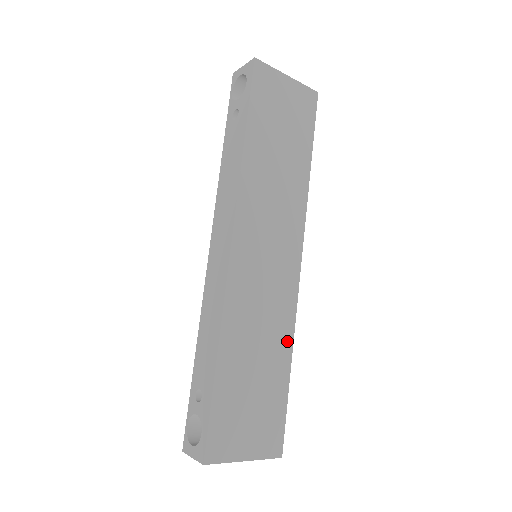
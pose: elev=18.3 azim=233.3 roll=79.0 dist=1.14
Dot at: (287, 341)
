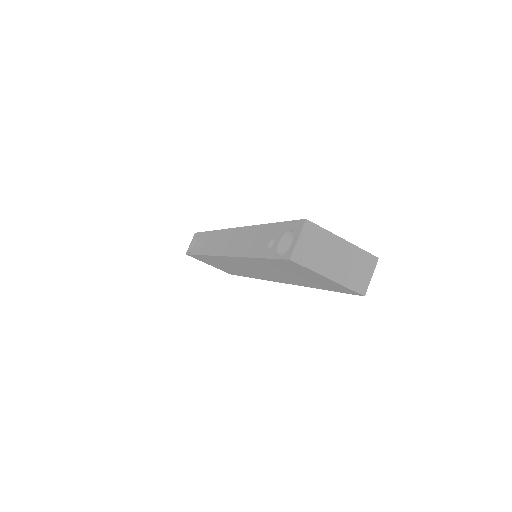
Dot at: occluded
